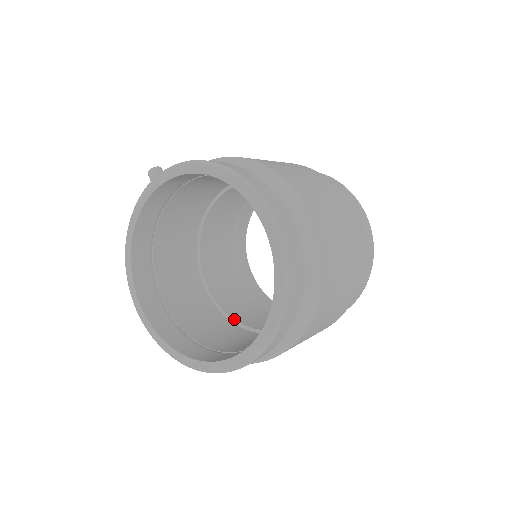
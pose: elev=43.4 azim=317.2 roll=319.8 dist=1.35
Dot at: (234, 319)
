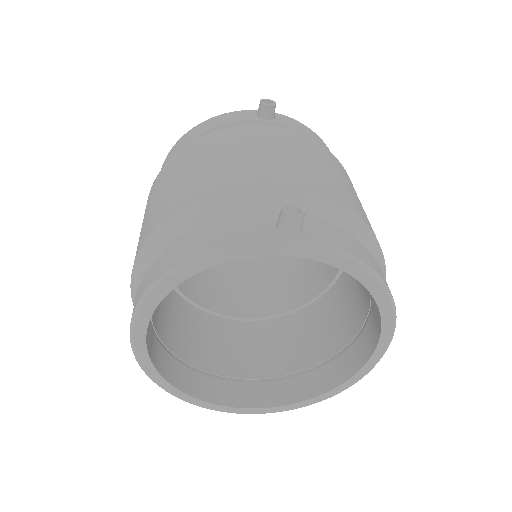
Dot at: (178, 287)
